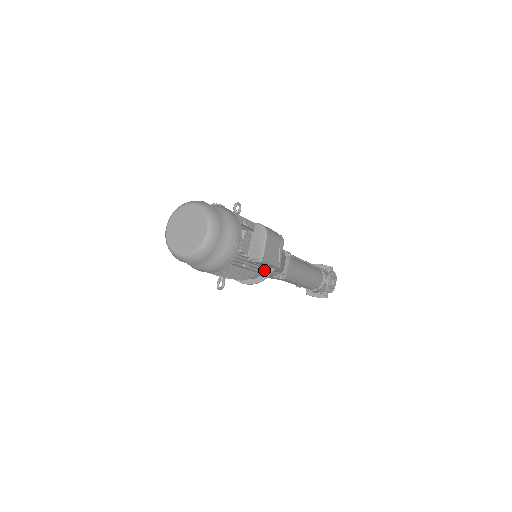
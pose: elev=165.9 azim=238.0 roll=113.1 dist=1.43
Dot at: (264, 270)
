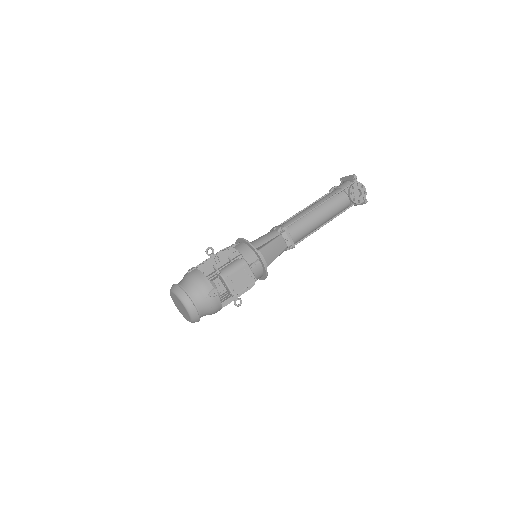
Dot at: (261, 272)
